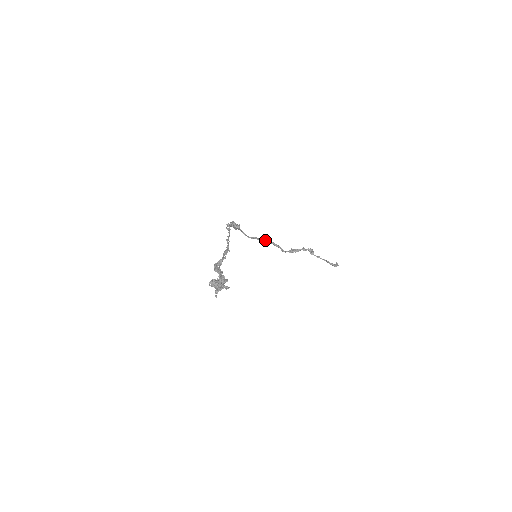
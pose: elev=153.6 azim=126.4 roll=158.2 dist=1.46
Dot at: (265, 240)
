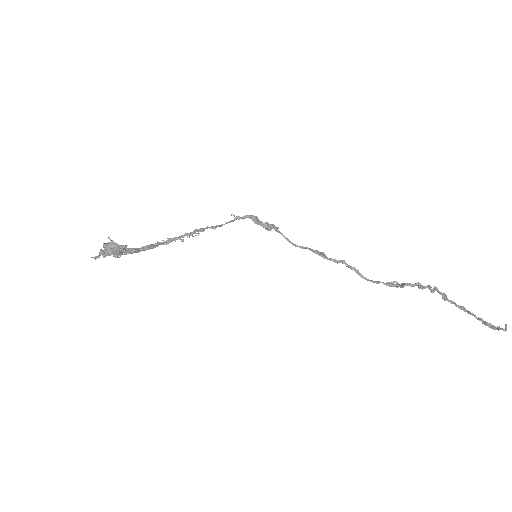
Dot at: (321, 253)
